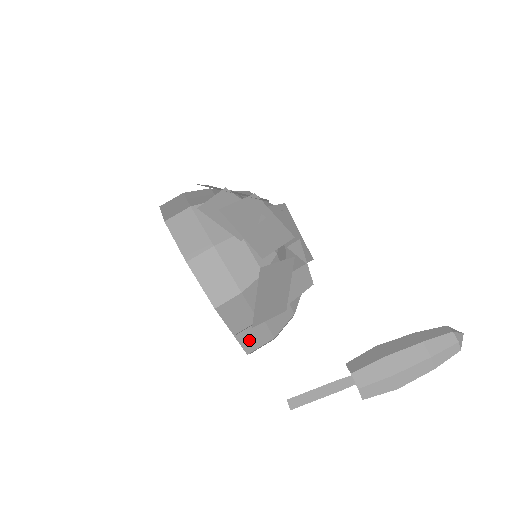
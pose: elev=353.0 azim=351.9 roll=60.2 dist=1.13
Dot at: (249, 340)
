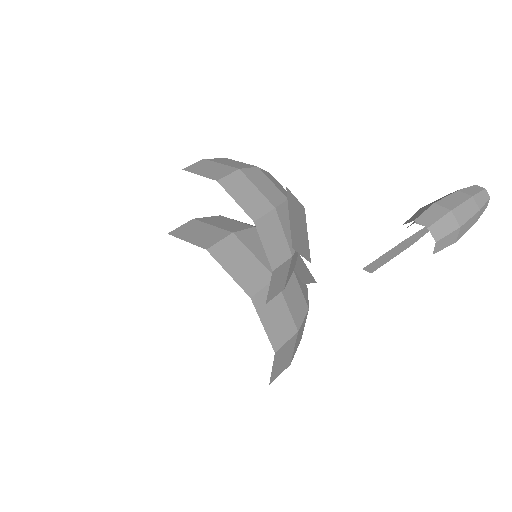
Dot at: (274, 329)
